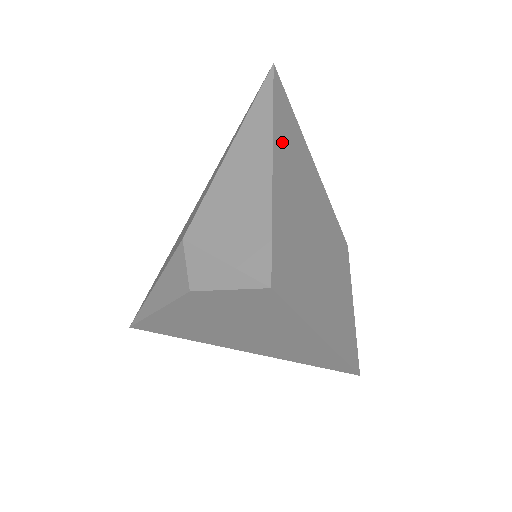
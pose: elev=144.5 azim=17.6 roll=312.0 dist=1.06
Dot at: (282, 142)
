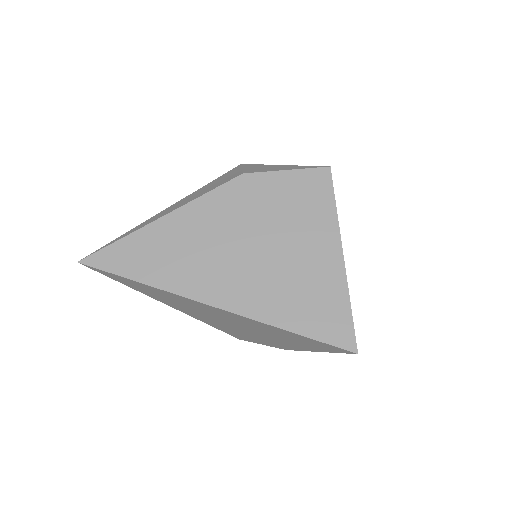
Dot at: occluded
